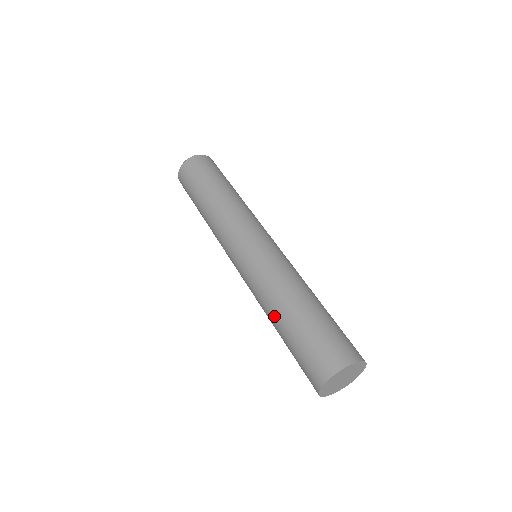
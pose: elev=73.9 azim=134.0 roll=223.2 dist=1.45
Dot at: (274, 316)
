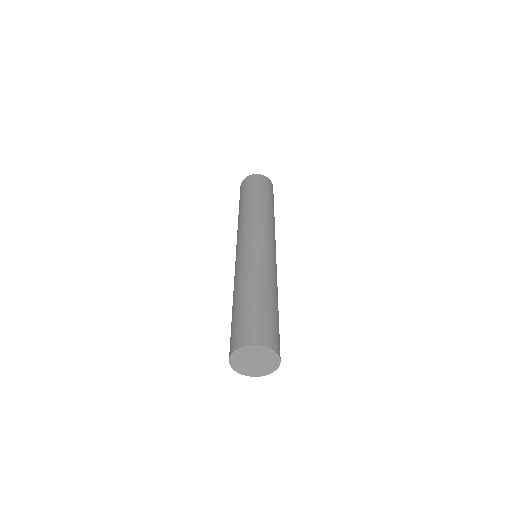
Dot at: (241, 289)
